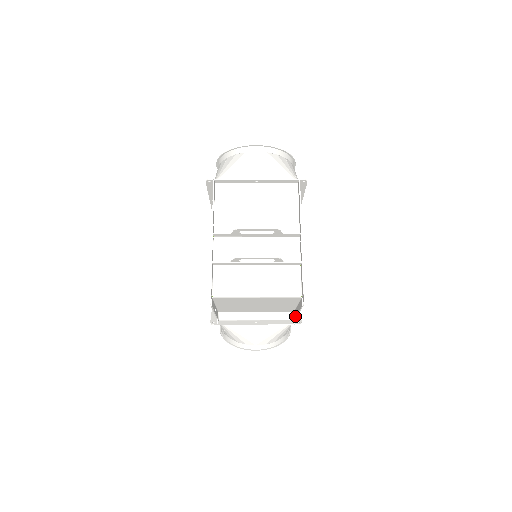
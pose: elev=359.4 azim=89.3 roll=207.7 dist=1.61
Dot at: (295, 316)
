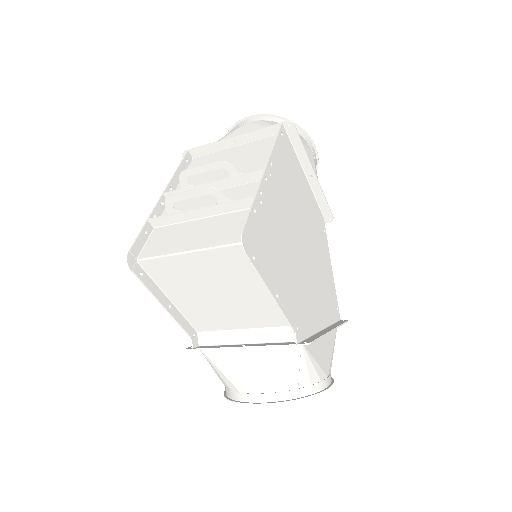
Dot at: occluded
